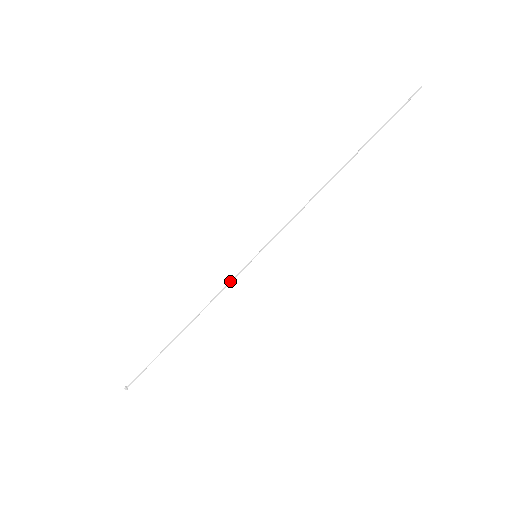
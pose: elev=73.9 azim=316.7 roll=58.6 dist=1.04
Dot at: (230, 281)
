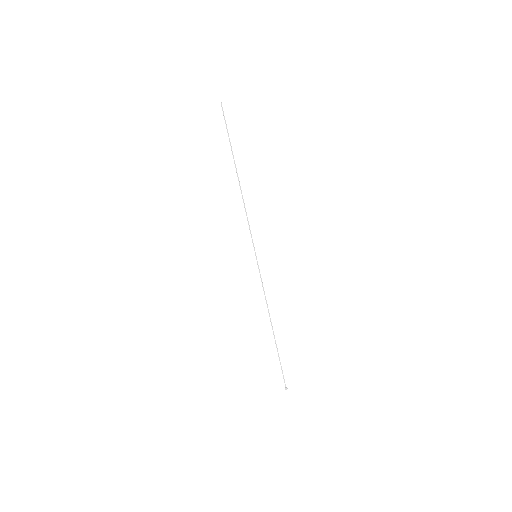
Dot at: (261, 281)
